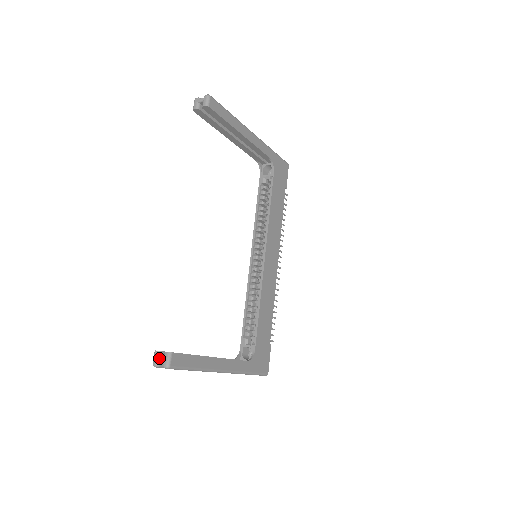
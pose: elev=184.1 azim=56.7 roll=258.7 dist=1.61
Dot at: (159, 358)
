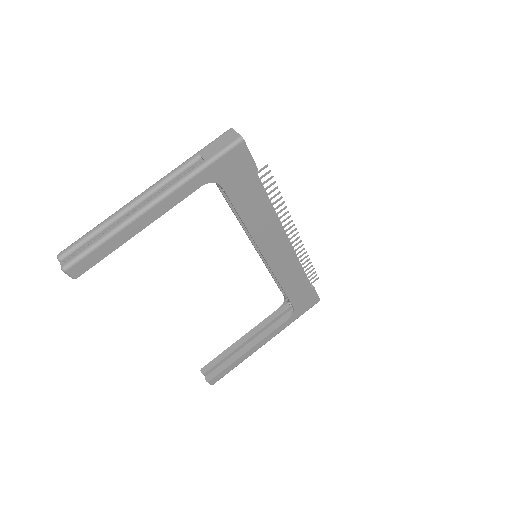
Dot at: (205, 376)
